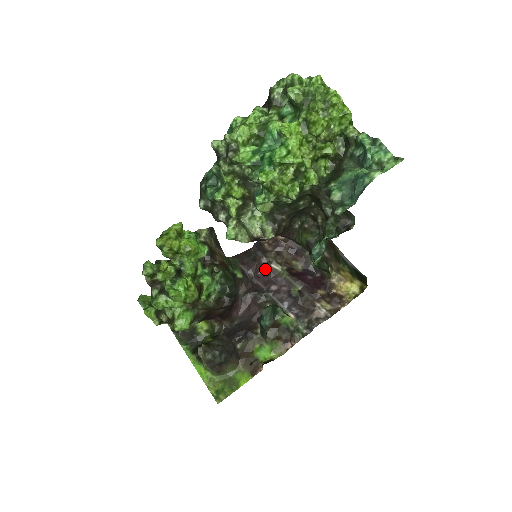
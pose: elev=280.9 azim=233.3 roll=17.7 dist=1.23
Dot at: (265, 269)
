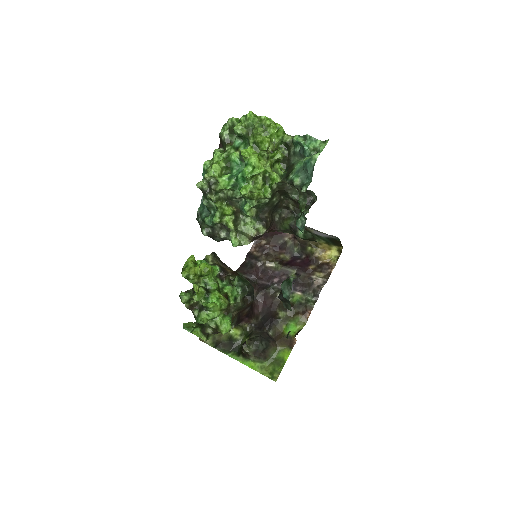
Dot at: (263, 270)
